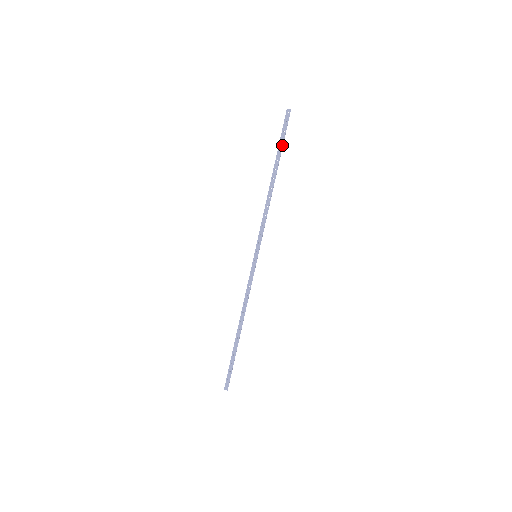
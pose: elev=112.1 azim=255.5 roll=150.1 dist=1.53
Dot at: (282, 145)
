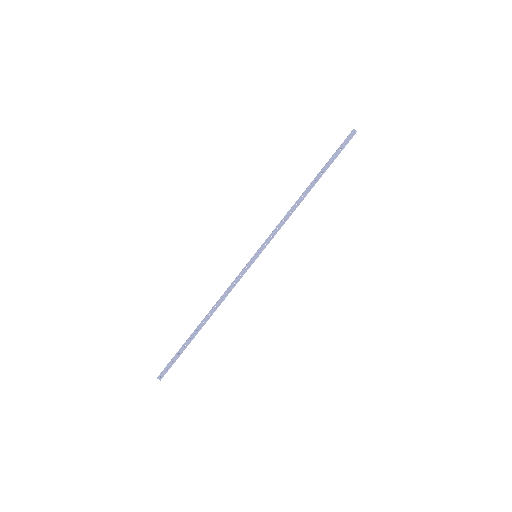
Dot at: (333, 161)
